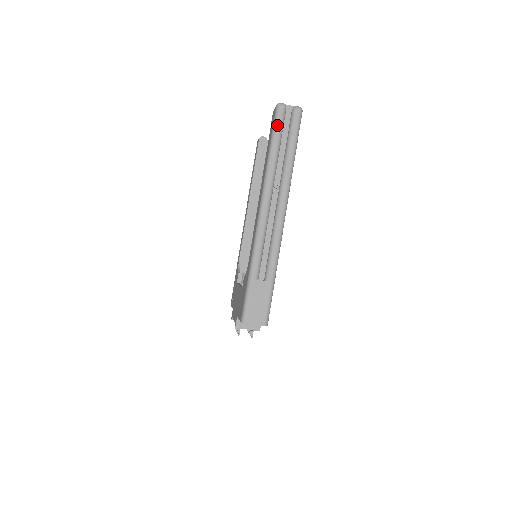
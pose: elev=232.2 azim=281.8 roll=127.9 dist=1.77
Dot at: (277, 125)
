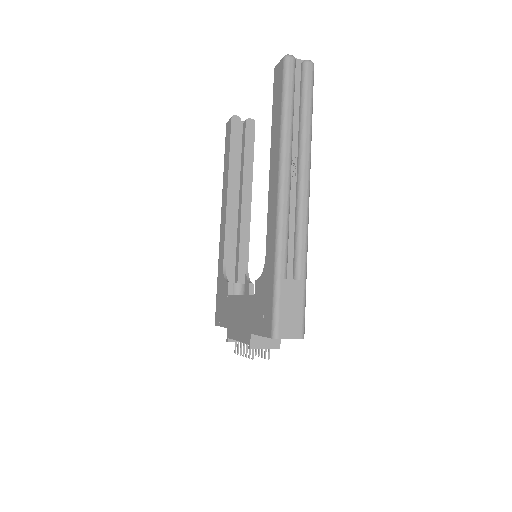
Dot at: (288, 81)
